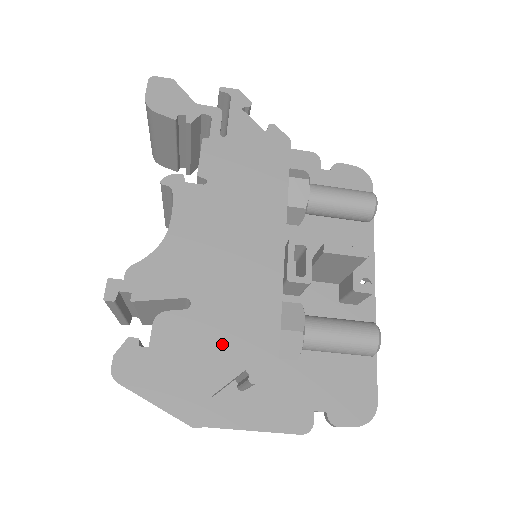
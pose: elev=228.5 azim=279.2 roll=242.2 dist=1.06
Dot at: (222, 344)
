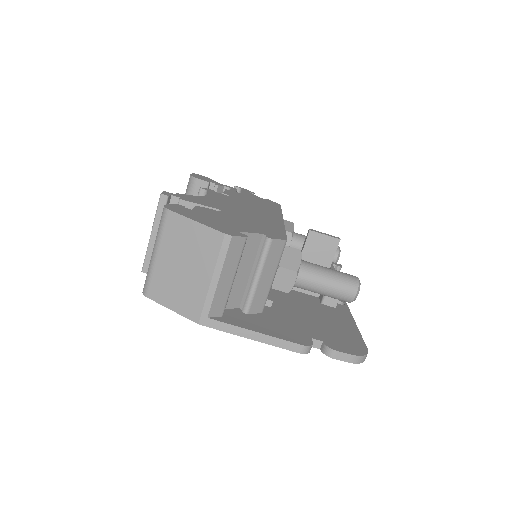
Dot at: (245, 224)
